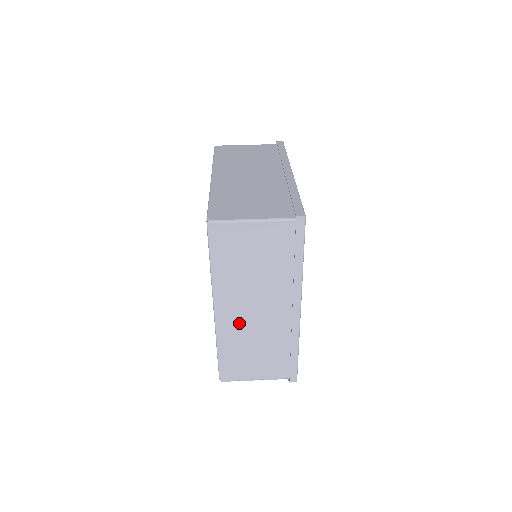
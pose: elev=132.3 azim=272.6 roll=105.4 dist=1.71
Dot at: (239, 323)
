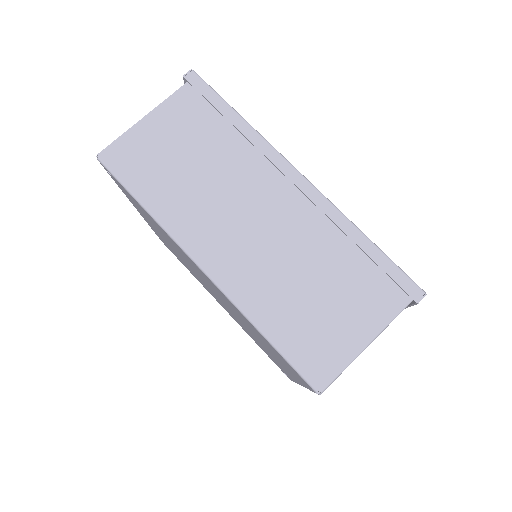
Dot at: occluded
